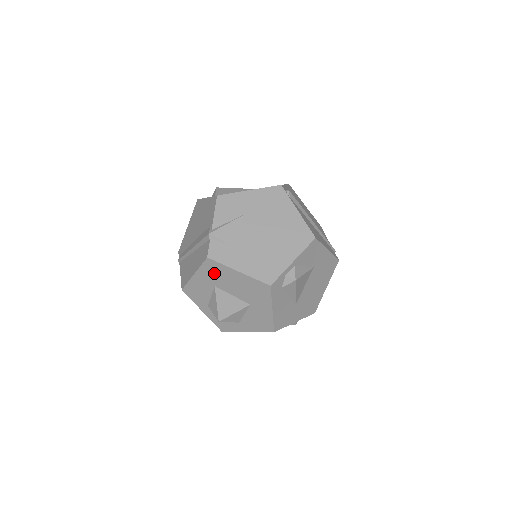
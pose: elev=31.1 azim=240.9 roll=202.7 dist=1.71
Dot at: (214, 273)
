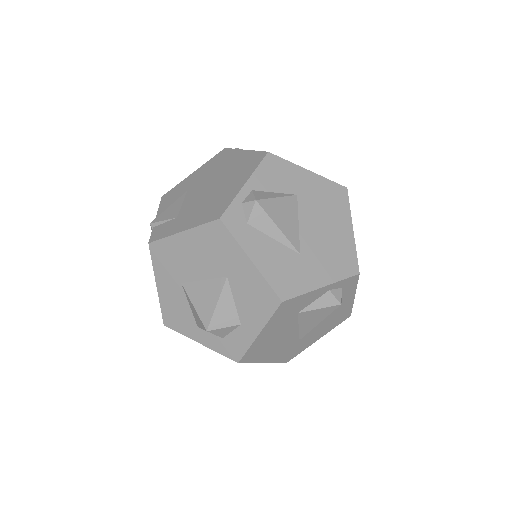
Dot at: (168, 261)
